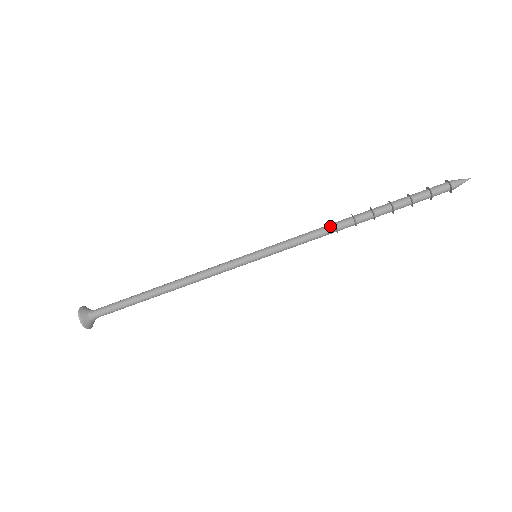
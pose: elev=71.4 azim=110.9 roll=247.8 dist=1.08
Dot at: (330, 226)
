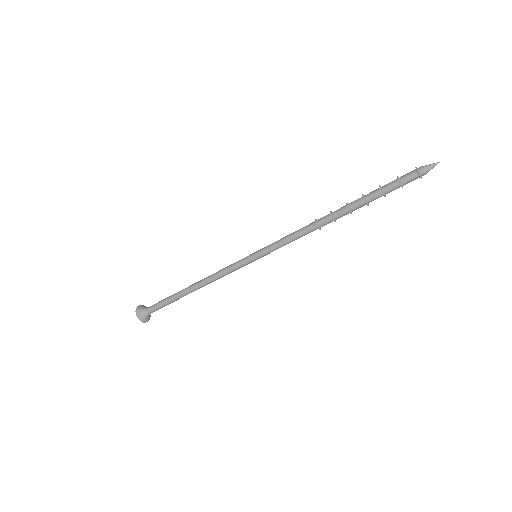
Dot at: (312, 224)
